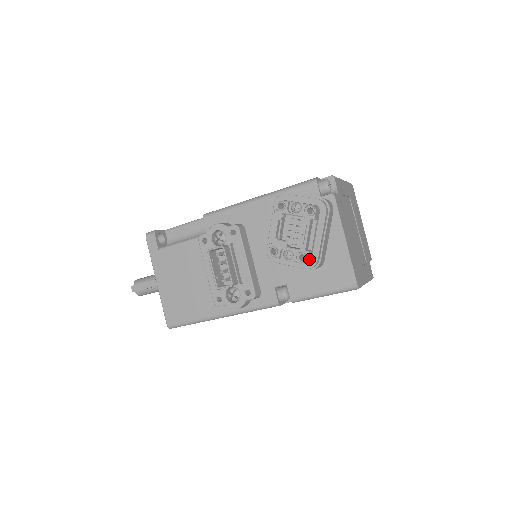
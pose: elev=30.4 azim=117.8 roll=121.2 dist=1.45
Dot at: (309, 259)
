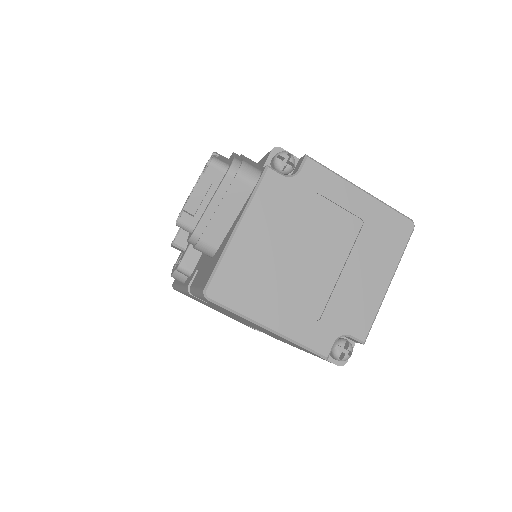
Dot at: (186, 225)
